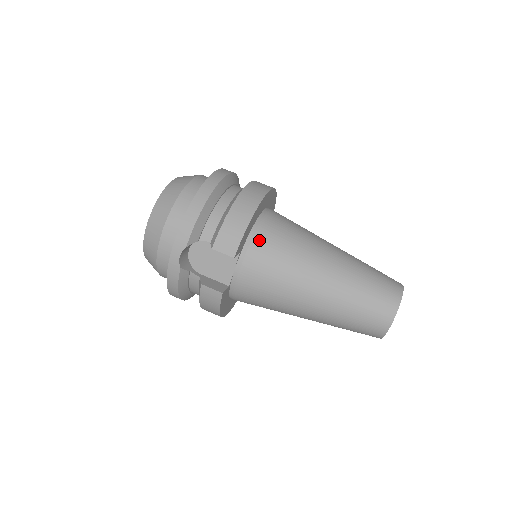
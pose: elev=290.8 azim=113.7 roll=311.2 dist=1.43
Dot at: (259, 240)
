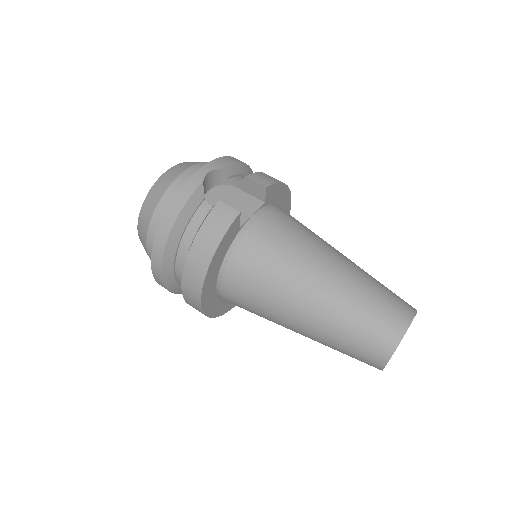
Dot at: (282, 210)
